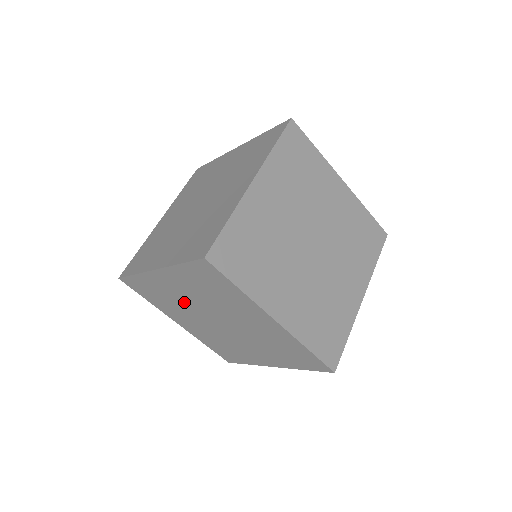
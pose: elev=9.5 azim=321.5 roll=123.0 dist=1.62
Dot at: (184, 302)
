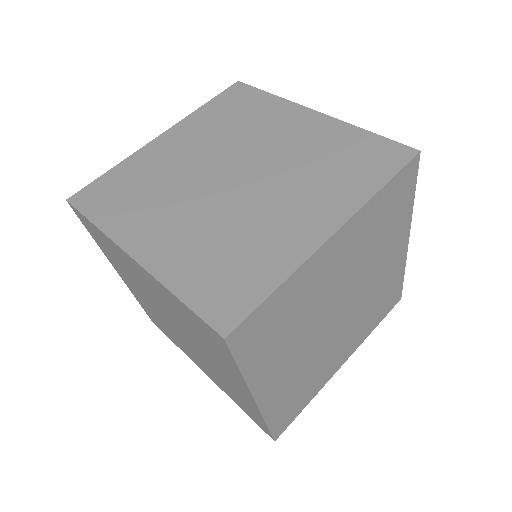
Dot at: occluded
